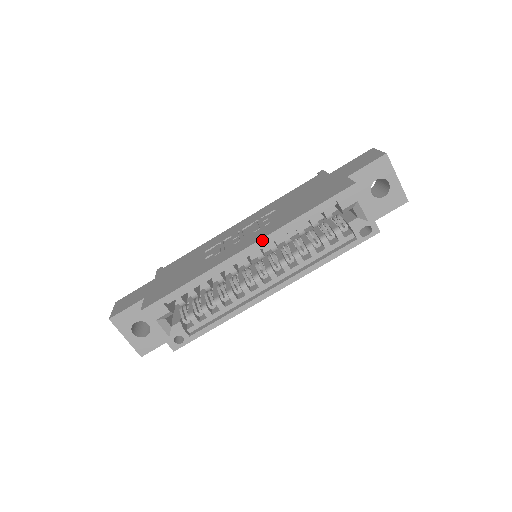
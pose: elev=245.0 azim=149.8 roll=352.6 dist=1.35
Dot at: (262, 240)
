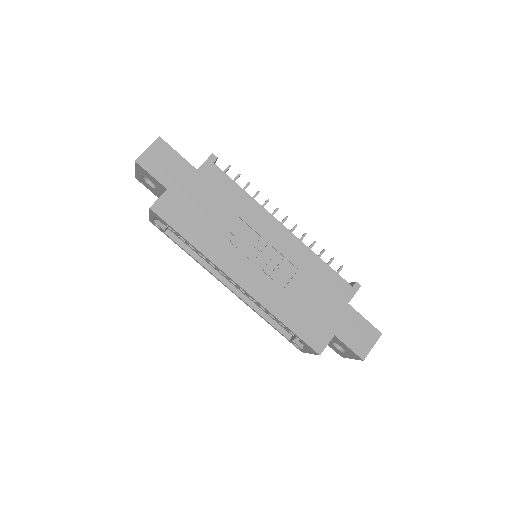
Dot at: (249, 294)
